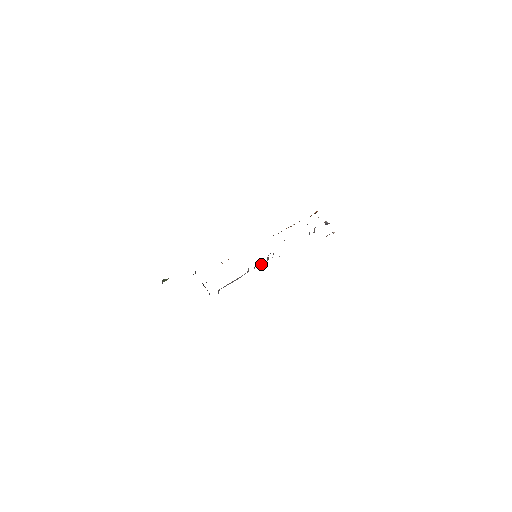
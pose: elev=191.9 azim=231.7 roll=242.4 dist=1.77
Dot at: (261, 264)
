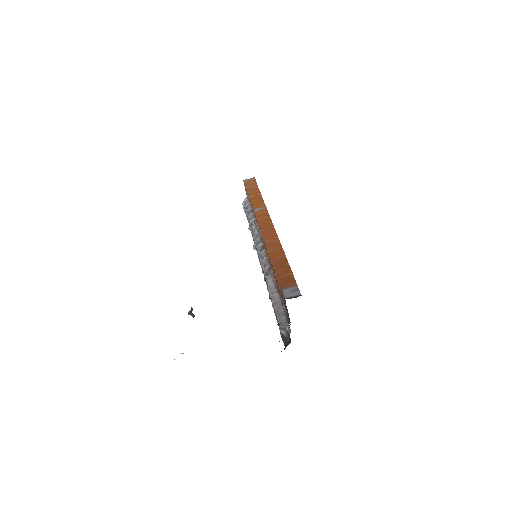
Dot at: occluded
